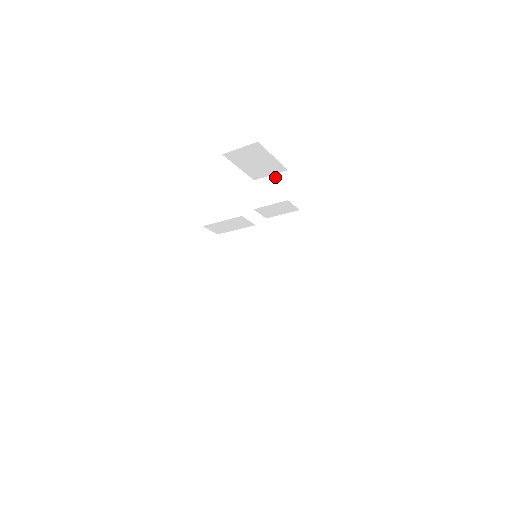
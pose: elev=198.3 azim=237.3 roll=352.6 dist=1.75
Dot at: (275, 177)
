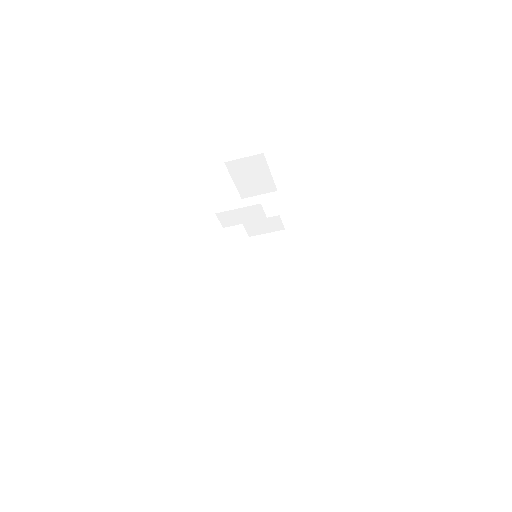
Dot at: (264, 196)
